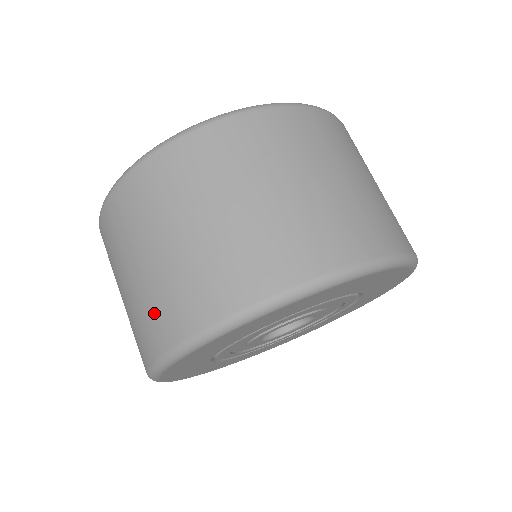
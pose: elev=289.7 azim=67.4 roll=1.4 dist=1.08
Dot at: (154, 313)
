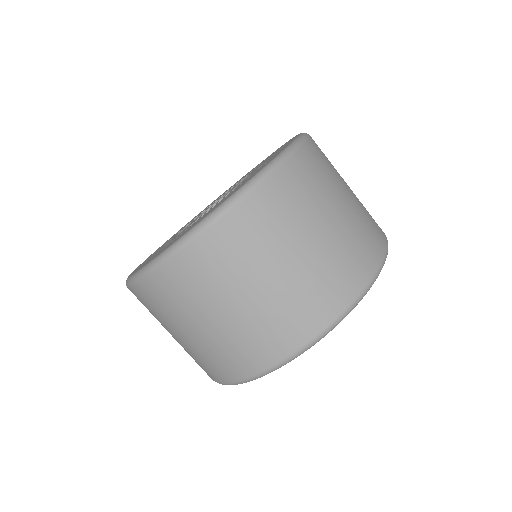
Dot at: (266, 335)
